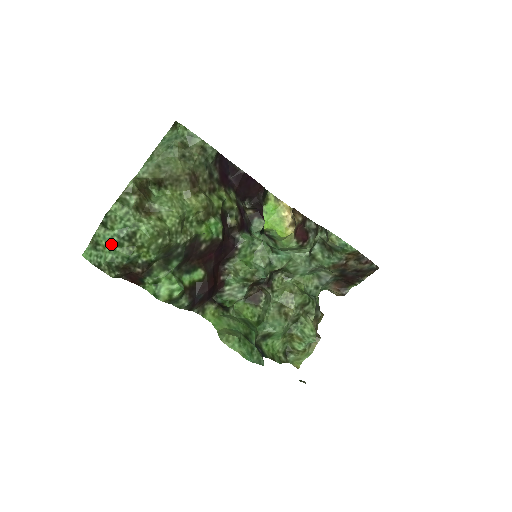
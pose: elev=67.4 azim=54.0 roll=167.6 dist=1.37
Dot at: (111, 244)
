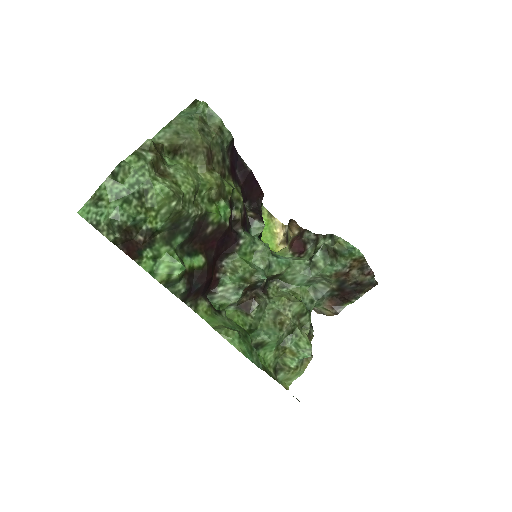
Dot at: (118, 199)
